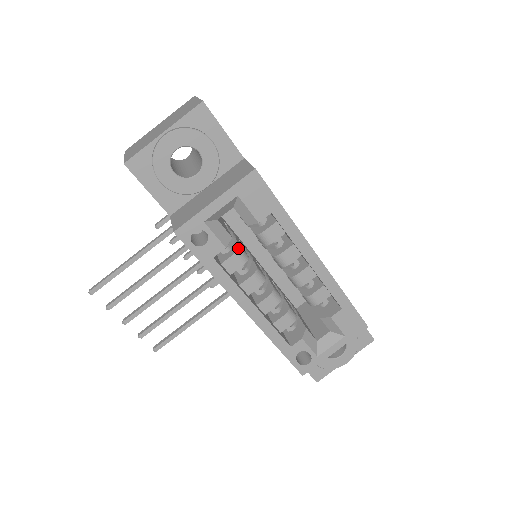
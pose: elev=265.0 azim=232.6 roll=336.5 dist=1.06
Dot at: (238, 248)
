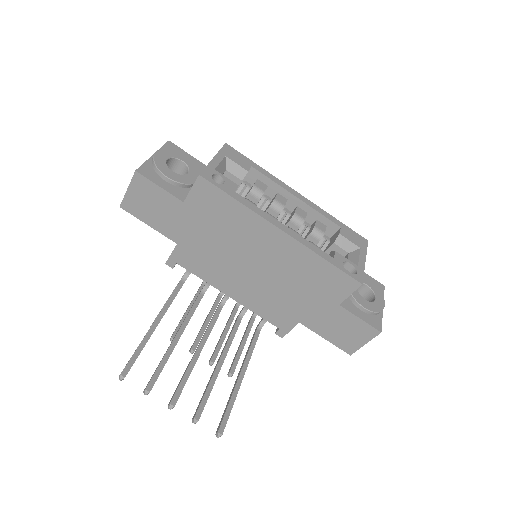
Dot at: (245, 198)
